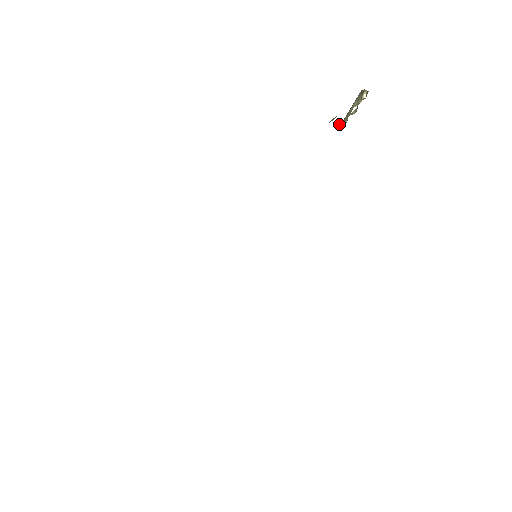
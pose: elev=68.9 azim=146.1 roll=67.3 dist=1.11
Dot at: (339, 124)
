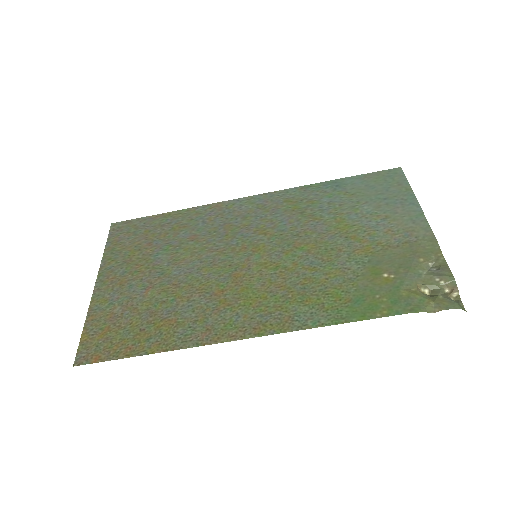
Dot at: (421, 285)
